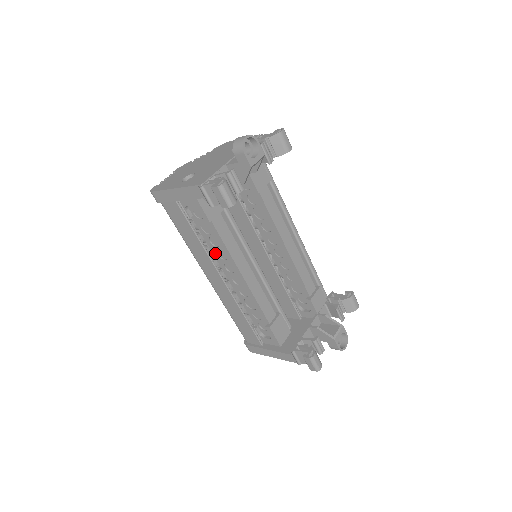
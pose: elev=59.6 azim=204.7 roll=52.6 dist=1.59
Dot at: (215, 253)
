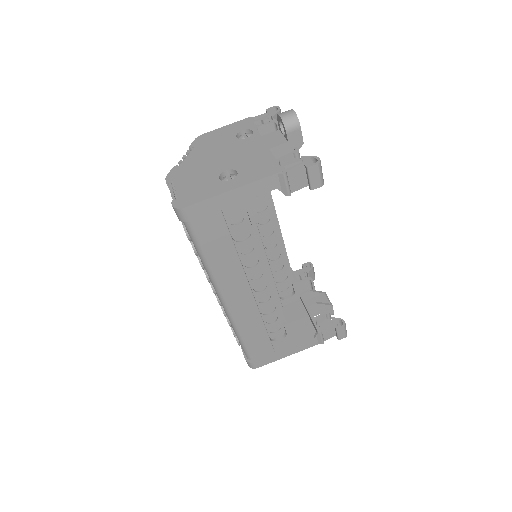
Dot at: occluded
